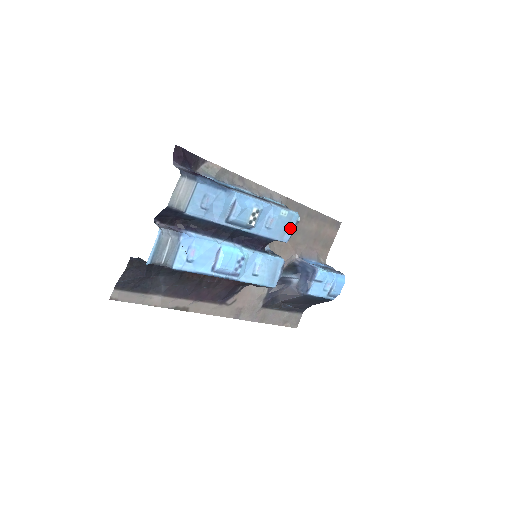
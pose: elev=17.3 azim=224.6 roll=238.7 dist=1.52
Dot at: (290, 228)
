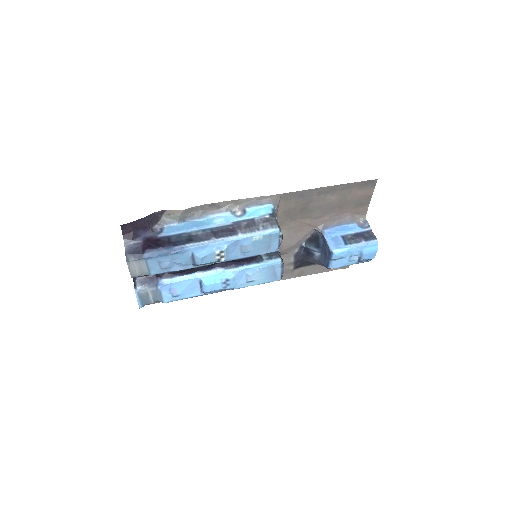
Dot at: (274, 241)
